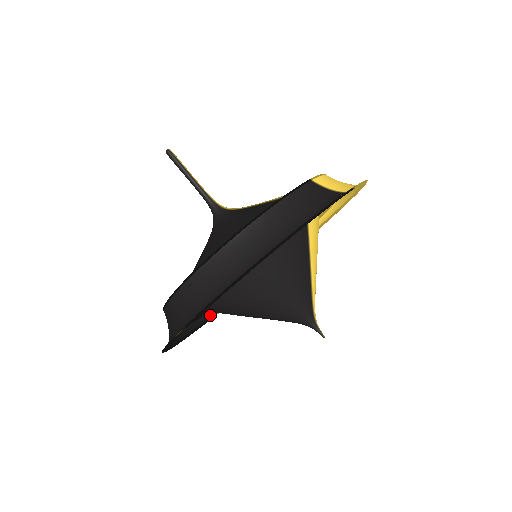
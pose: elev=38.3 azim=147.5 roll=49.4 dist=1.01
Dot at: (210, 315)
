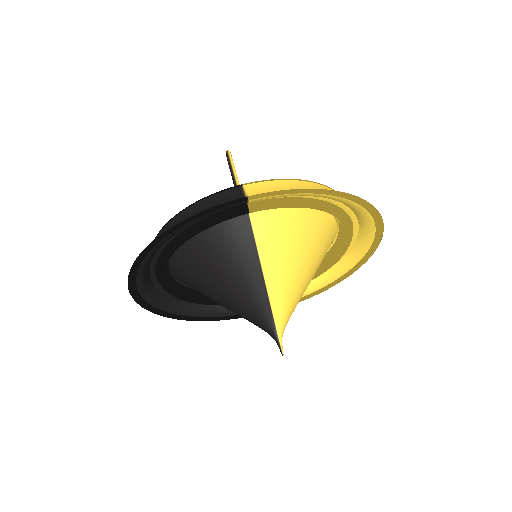
Dot at: occluded
